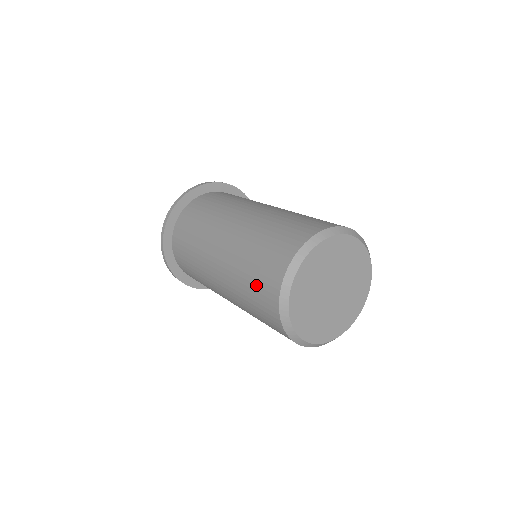
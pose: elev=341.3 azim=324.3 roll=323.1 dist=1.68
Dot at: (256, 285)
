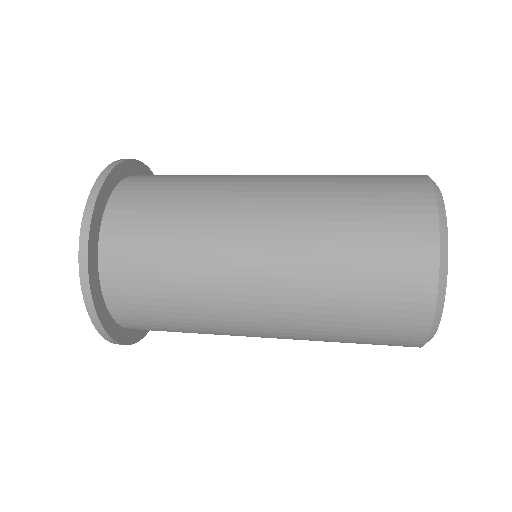
Dot at: (377, 291)
